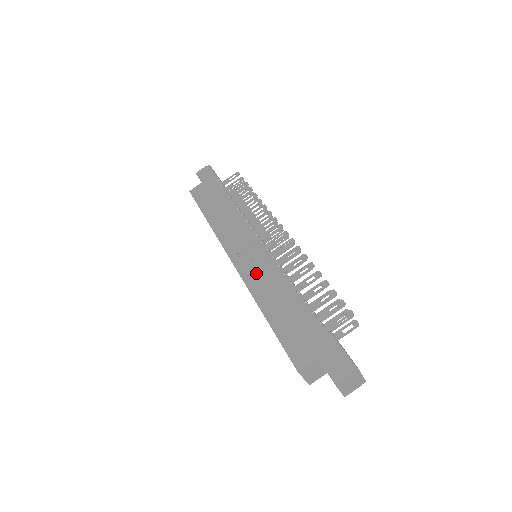
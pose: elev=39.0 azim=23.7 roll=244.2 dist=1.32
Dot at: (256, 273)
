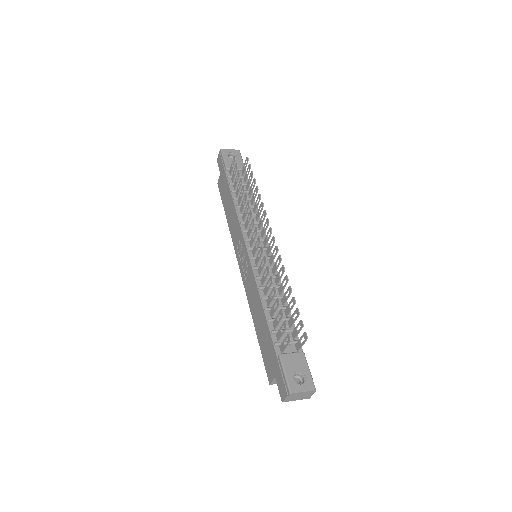
Dot at: (248, 285)
